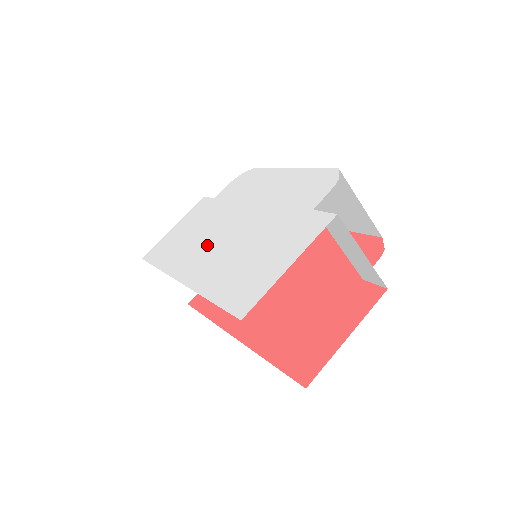
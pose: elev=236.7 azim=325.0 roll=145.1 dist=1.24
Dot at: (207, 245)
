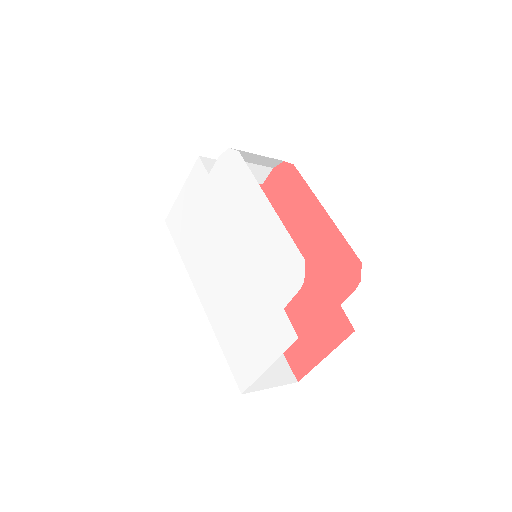
Dot at: (212, 265)
